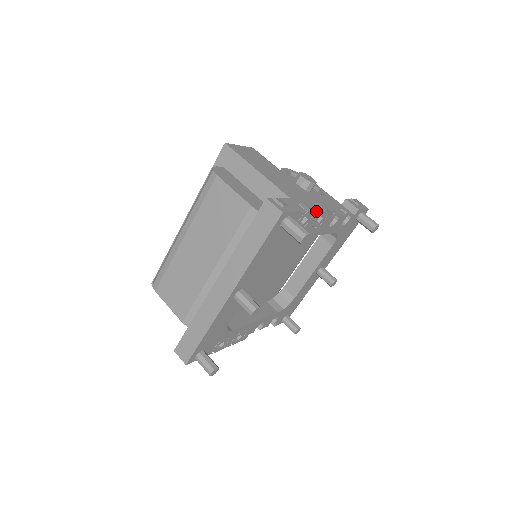
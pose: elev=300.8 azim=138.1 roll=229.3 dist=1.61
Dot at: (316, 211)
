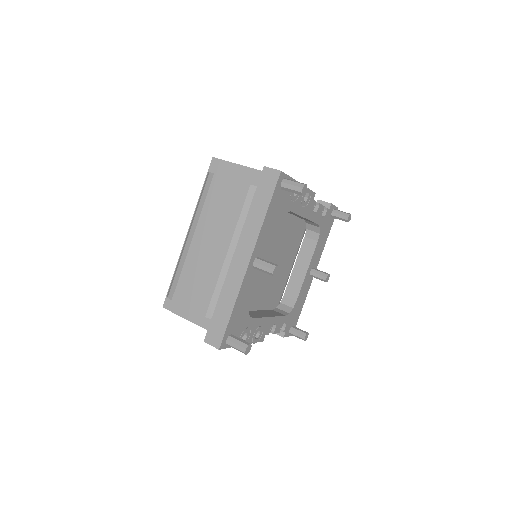
Dot at: occluded
